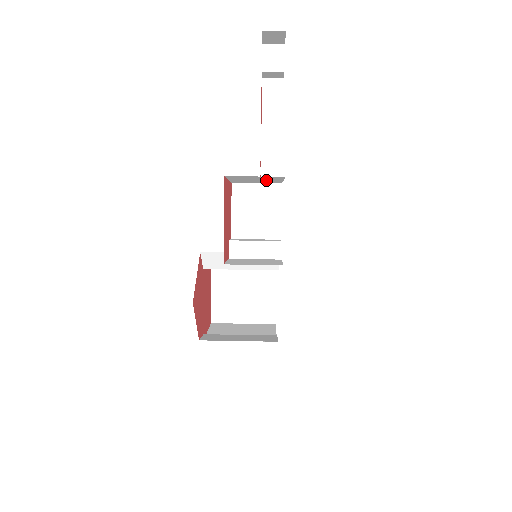
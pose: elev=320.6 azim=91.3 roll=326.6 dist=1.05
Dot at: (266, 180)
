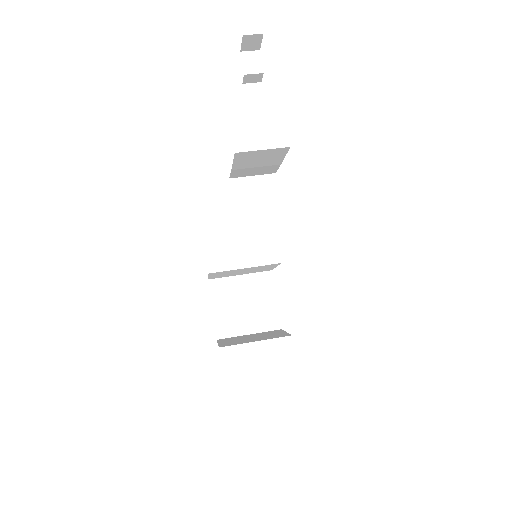
Dot at: (267, 162)
